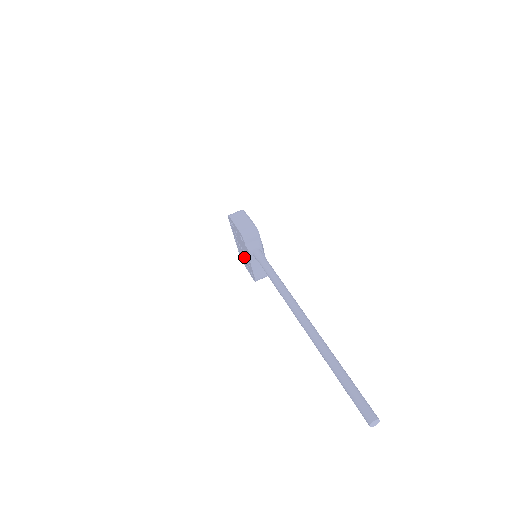
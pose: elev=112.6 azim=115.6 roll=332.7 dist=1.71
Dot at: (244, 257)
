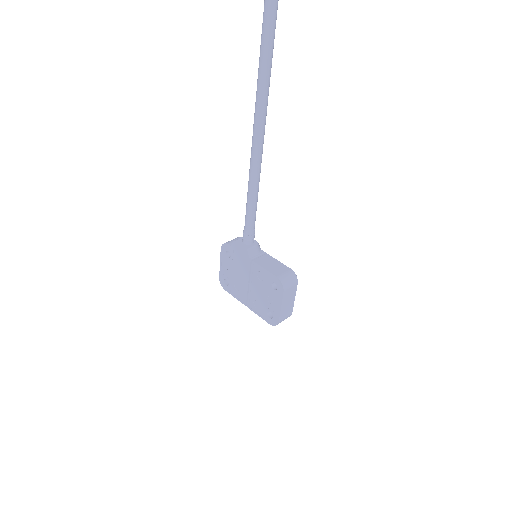
Dot at: (260, 293)
